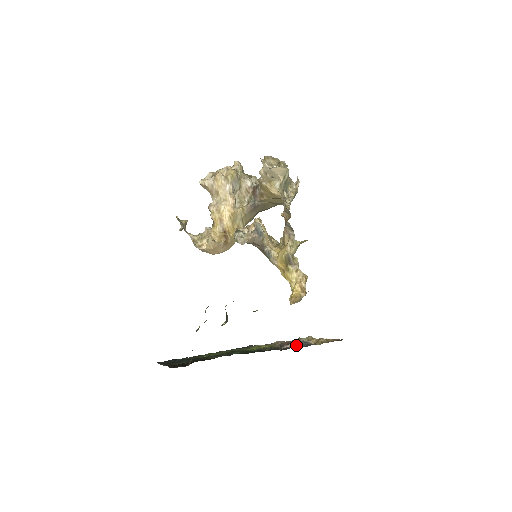
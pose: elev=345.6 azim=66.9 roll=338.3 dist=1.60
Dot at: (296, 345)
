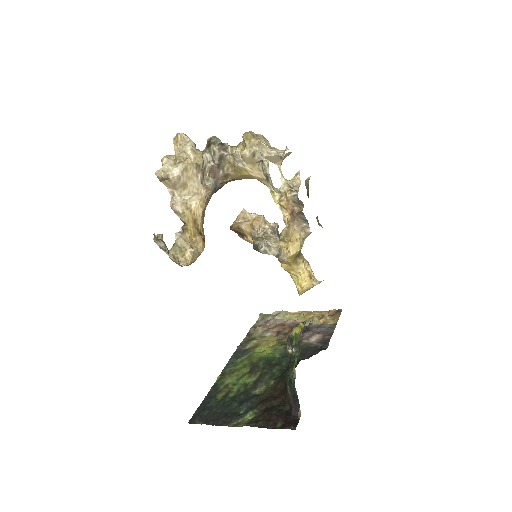
Dot at: (319, 334)
